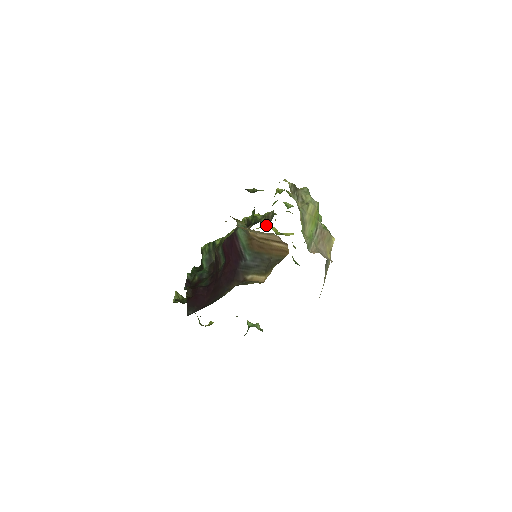
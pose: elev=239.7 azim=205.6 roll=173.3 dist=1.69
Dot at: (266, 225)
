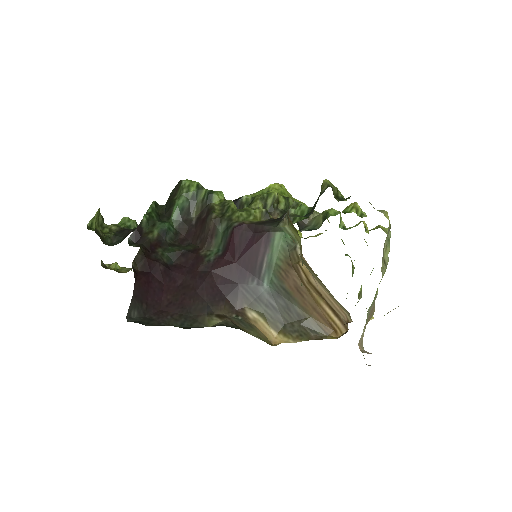
Dot at: (299, 229)
